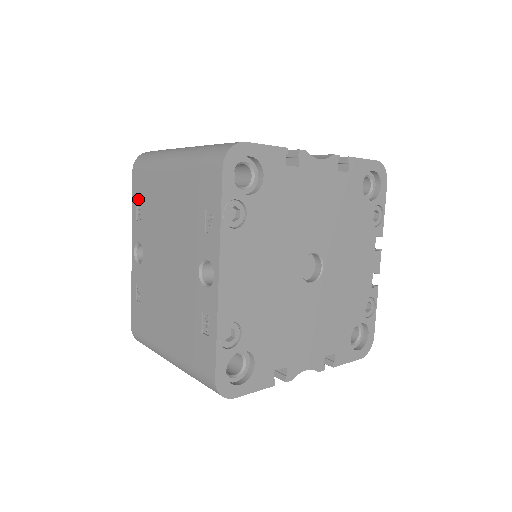
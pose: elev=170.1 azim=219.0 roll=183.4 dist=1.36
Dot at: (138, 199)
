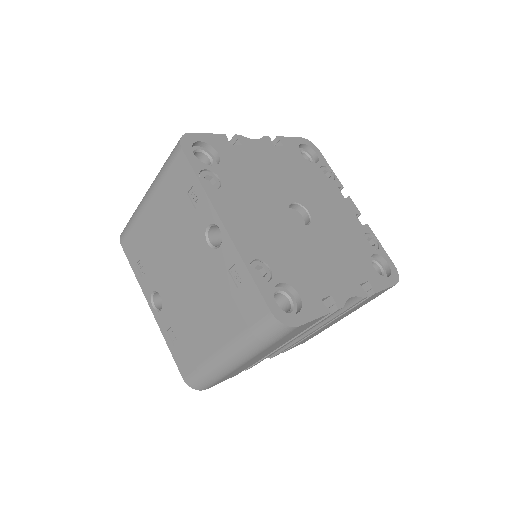
Dot at: (135, 259)
